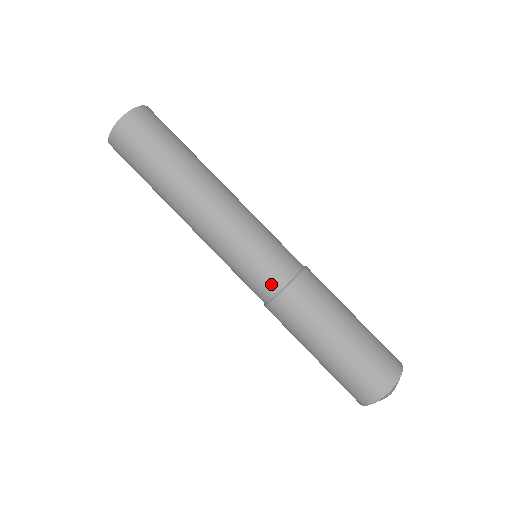
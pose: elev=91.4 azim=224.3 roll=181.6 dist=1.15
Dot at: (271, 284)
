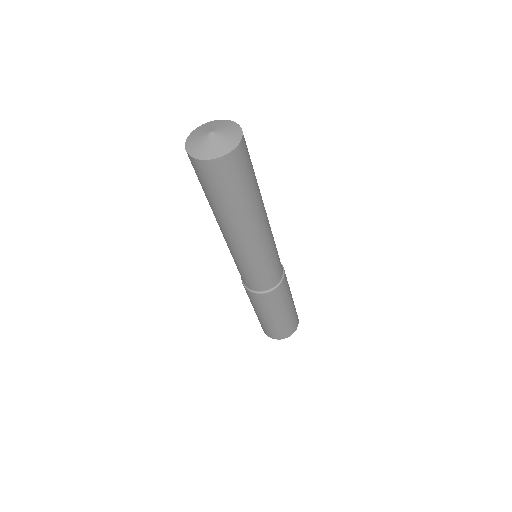
Dot at: (253, 287)
